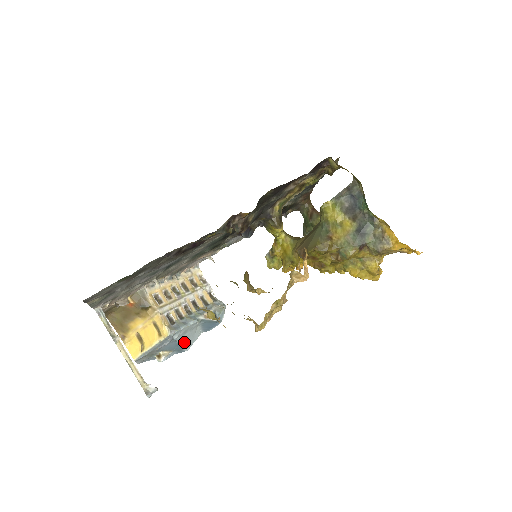
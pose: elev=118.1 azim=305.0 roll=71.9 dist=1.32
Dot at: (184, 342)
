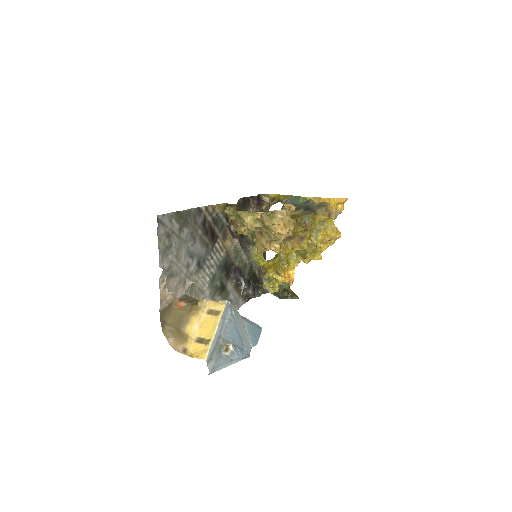
Dot at: (241, 336)
